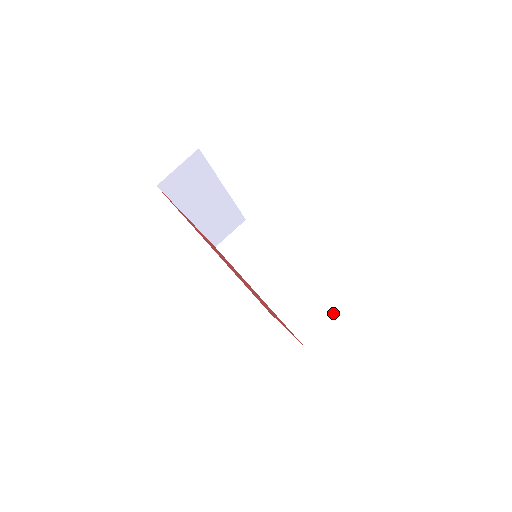
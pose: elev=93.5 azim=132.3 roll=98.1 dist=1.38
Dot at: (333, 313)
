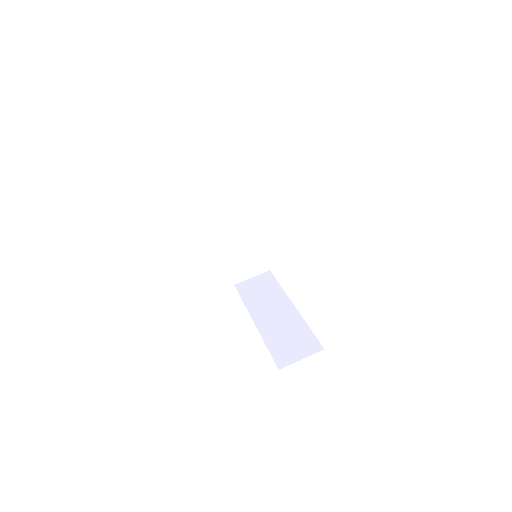
Dot at: (319, 346)
